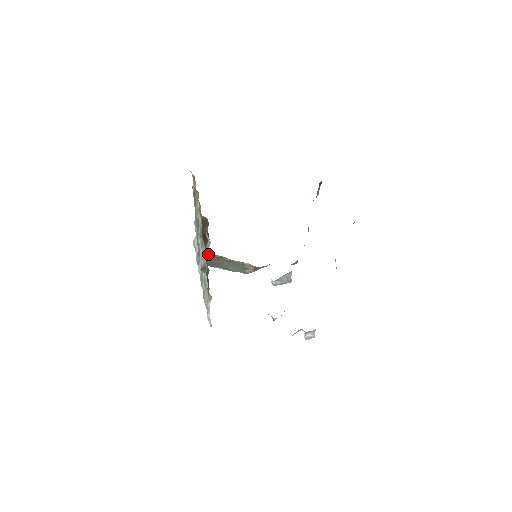
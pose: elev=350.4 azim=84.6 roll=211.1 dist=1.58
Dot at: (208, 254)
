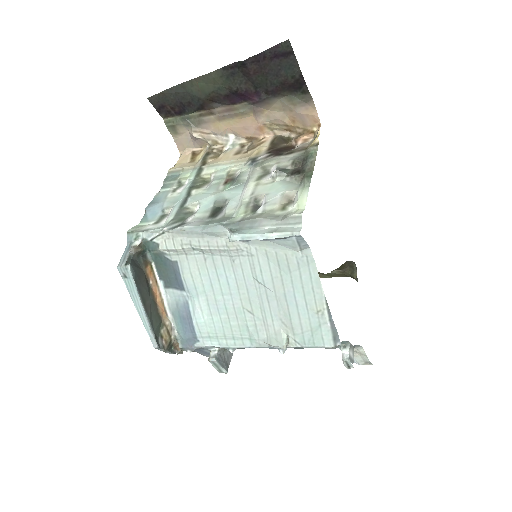
Dot at: (143, 260)
